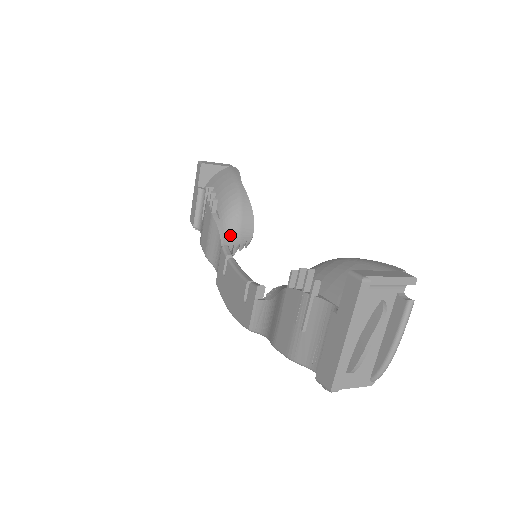
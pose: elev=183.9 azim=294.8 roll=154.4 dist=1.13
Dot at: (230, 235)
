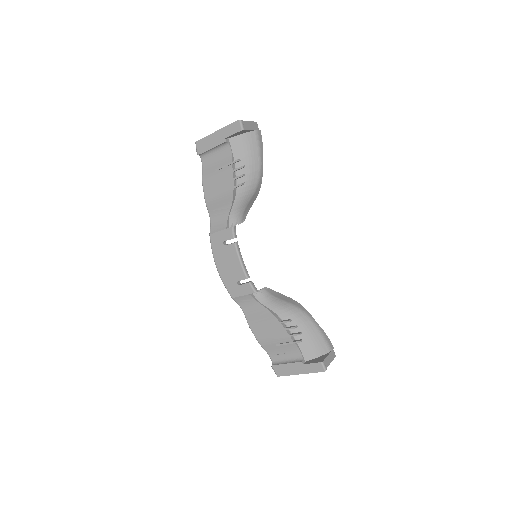
Dot at: (238, 211)
